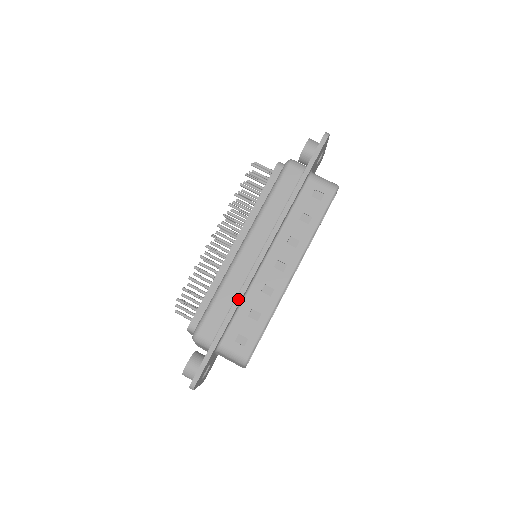
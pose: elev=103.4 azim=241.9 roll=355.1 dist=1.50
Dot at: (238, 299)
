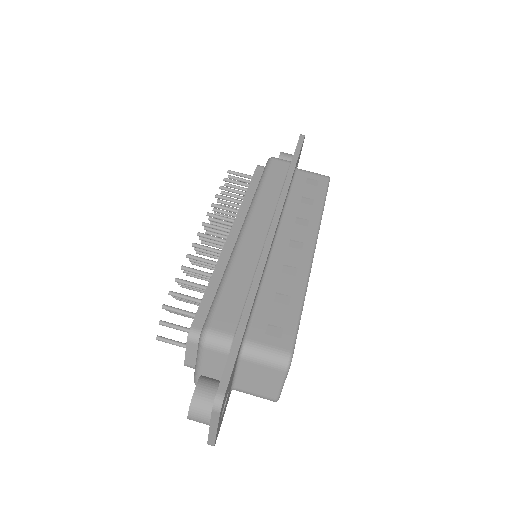
Dot at: (257, 276)
